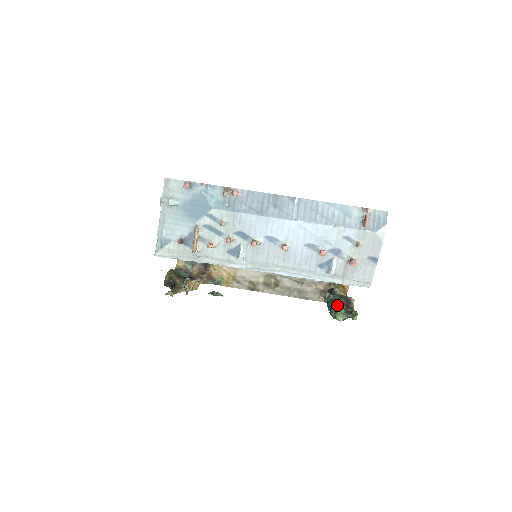
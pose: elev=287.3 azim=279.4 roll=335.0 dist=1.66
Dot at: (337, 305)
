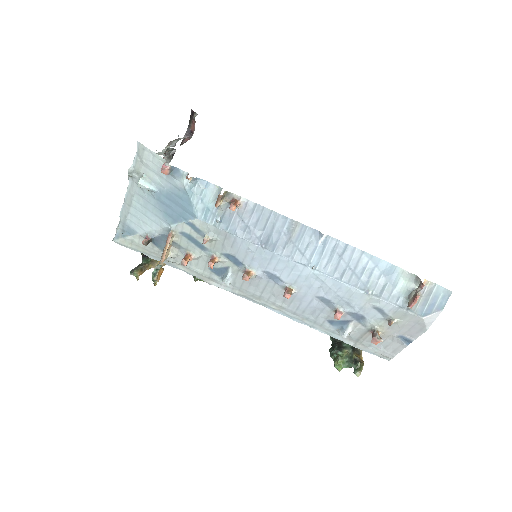
Dot at: (342, 344)
